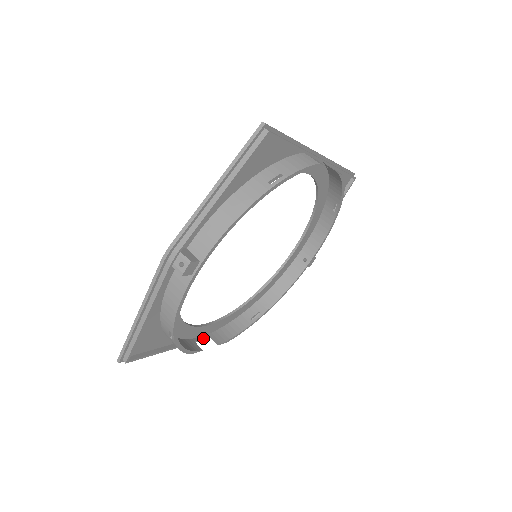
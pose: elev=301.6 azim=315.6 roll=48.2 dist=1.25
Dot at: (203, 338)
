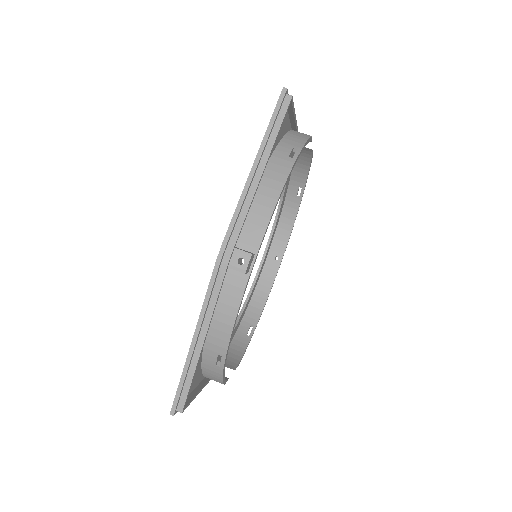
Dot at: occluded
